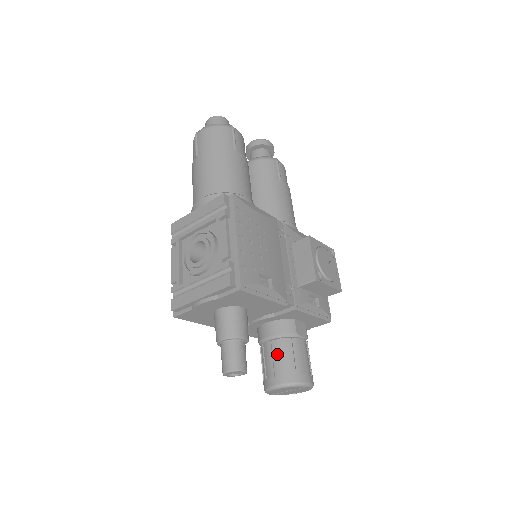
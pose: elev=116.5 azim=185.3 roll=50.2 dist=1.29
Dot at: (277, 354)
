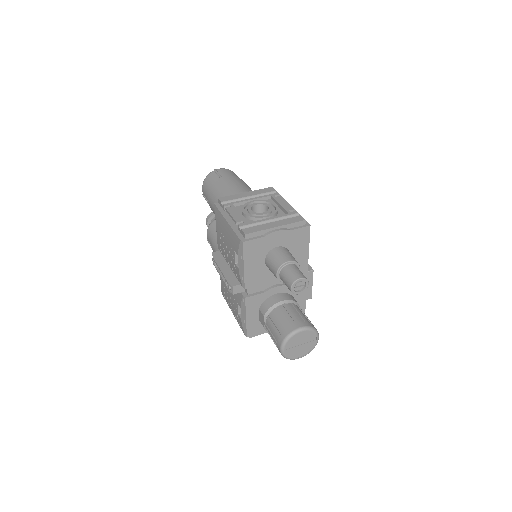
Dot at: (294, 311)
